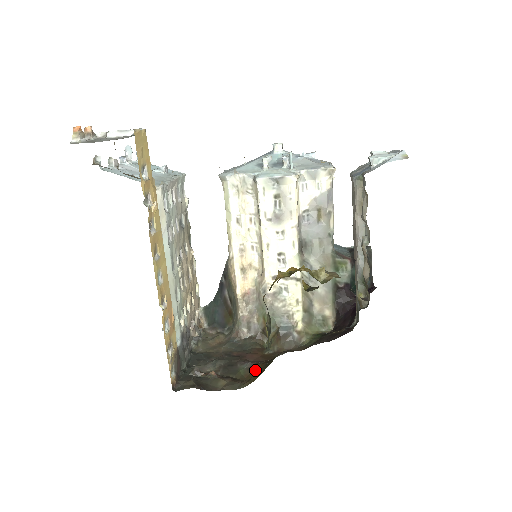
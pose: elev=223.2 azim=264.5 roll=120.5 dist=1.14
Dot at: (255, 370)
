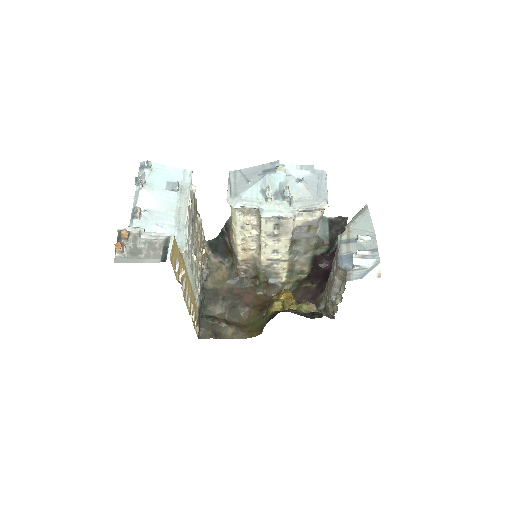
Dot at: (251, 316)
